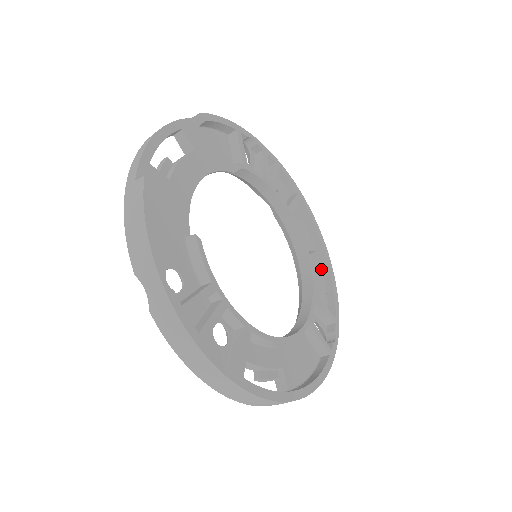
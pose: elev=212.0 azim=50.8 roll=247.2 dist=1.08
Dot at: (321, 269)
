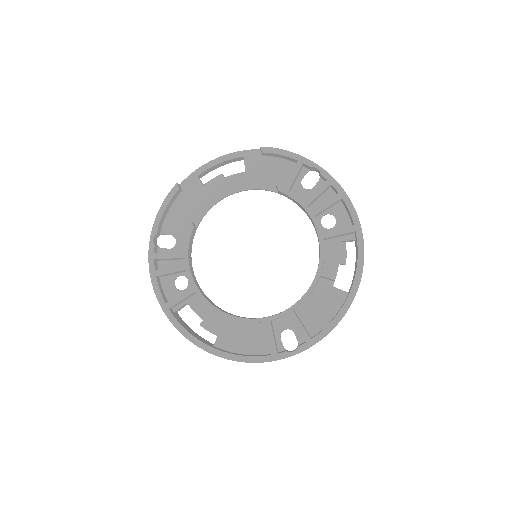
Dot at: (345, 300)
